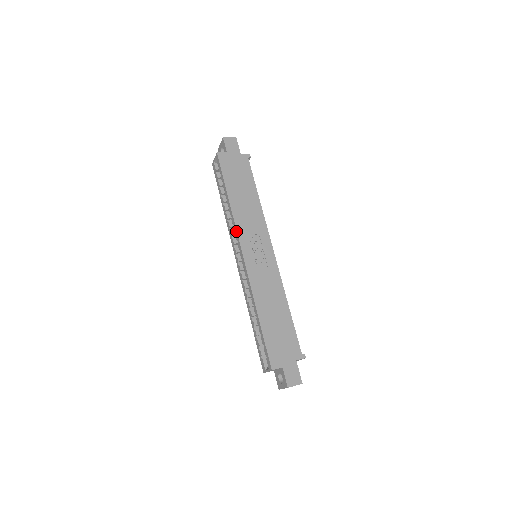
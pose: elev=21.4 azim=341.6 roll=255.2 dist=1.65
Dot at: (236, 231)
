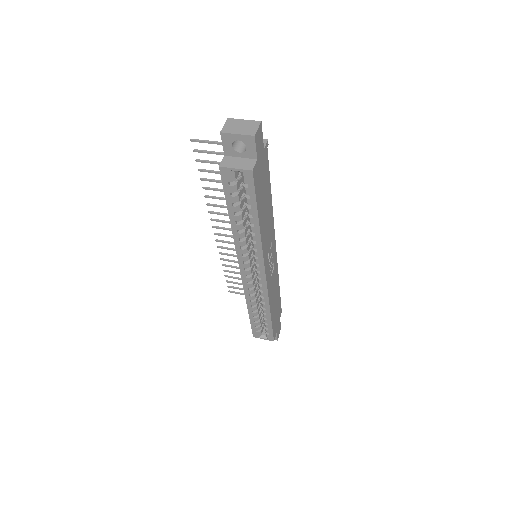
Dot at: (263, 259)
